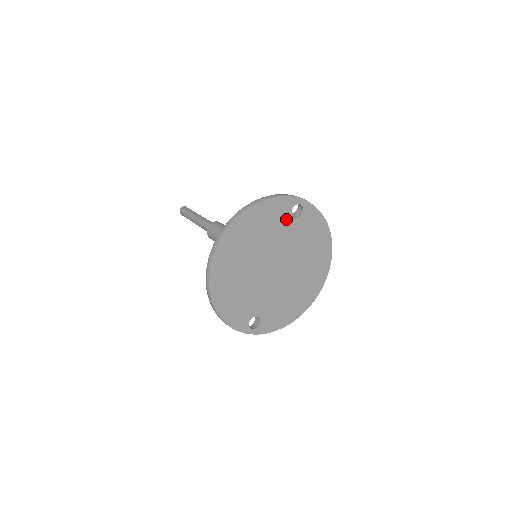
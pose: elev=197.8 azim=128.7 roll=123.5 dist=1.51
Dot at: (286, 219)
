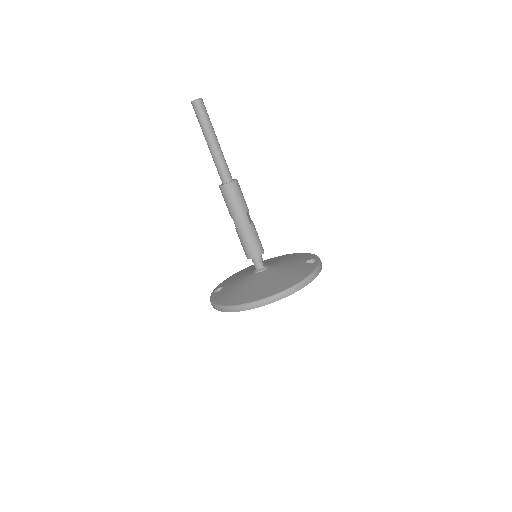
Dot at: occluded
